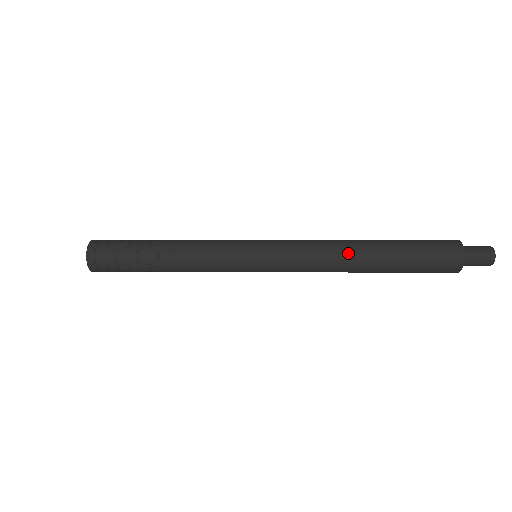
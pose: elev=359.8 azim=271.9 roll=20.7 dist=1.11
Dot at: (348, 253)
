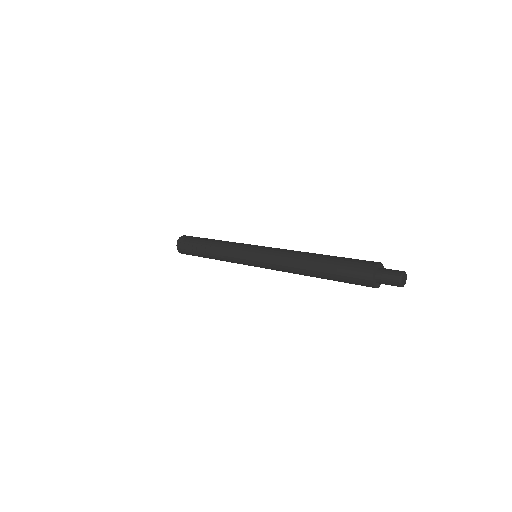
Dot at: (299, 270)
